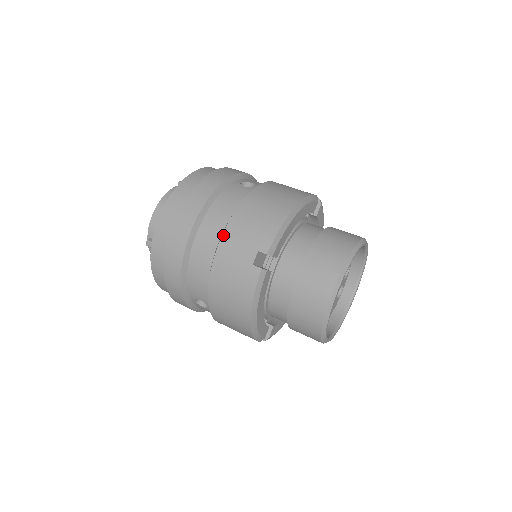
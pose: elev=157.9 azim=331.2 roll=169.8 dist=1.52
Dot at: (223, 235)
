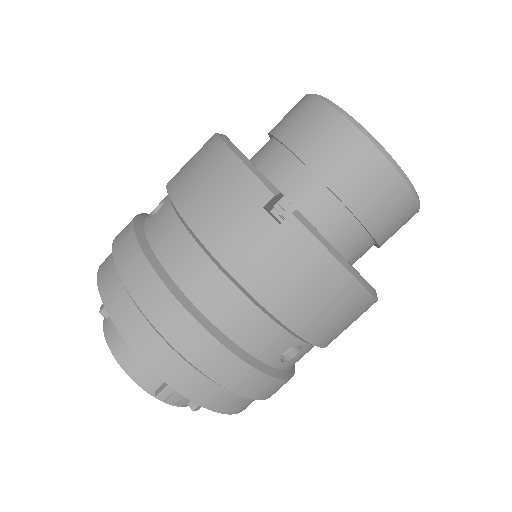
Dot at: (212, 253)
